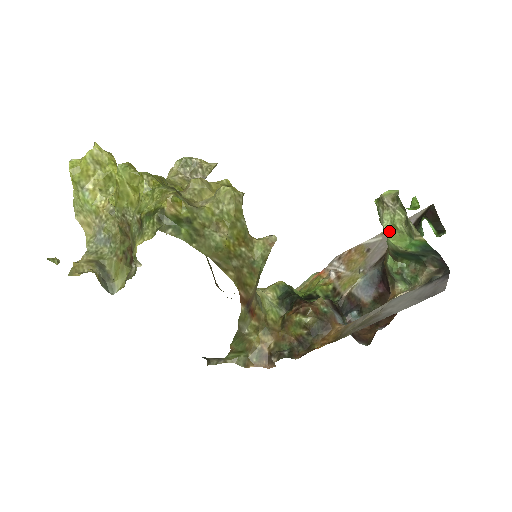
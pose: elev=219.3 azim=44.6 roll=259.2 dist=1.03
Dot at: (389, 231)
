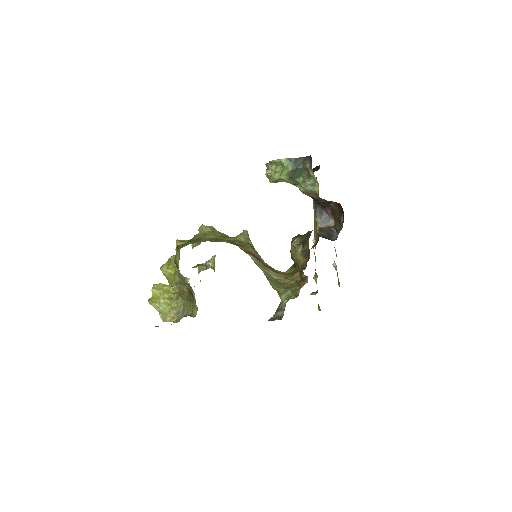
Dot at: (278, 176)
